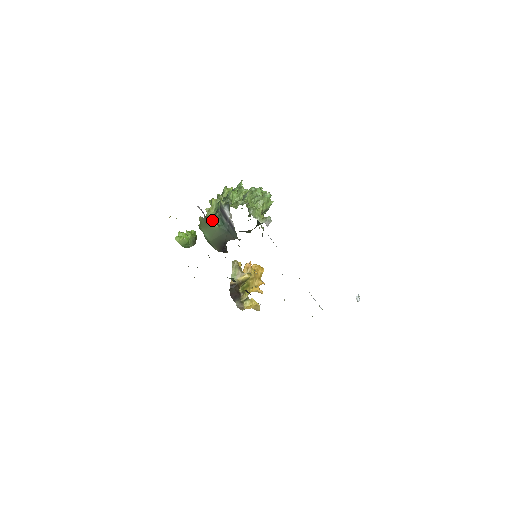
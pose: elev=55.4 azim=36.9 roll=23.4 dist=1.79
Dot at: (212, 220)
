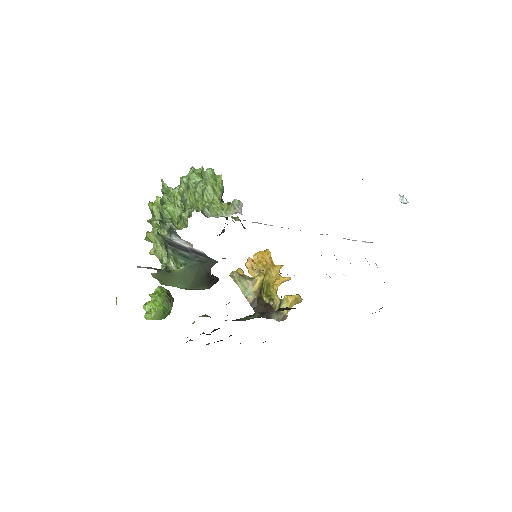
Dot at: (170, 264)
